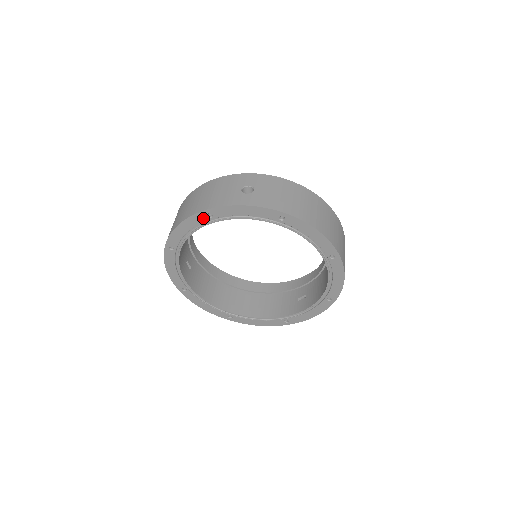
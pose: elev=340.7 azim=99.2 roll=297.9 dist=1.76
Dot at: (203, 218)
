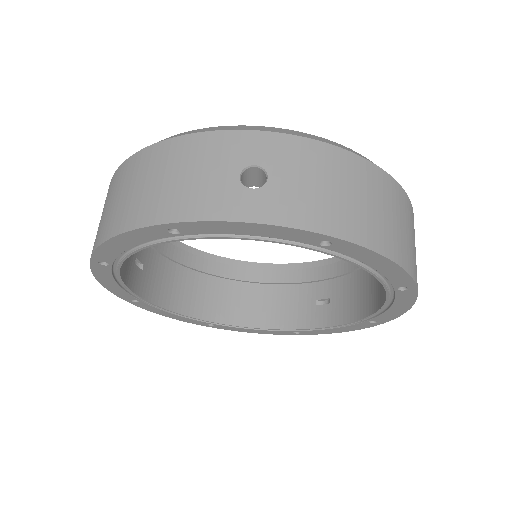
Dot at: (160, 233)
